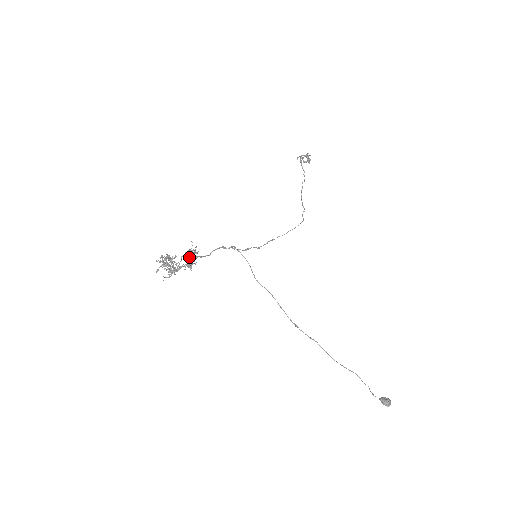
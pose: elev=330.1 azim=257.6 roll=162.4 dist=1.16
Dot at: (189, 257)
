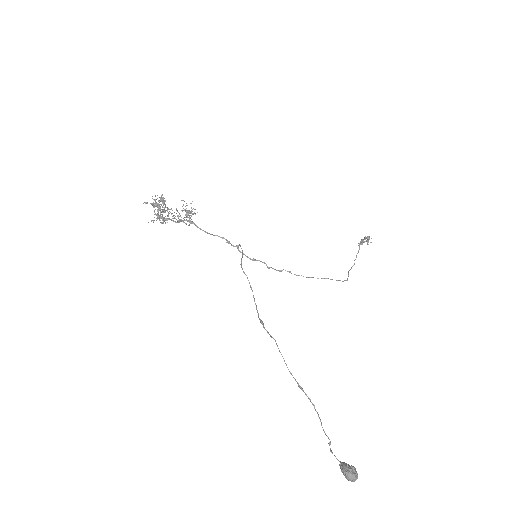
Dot at: occluded
